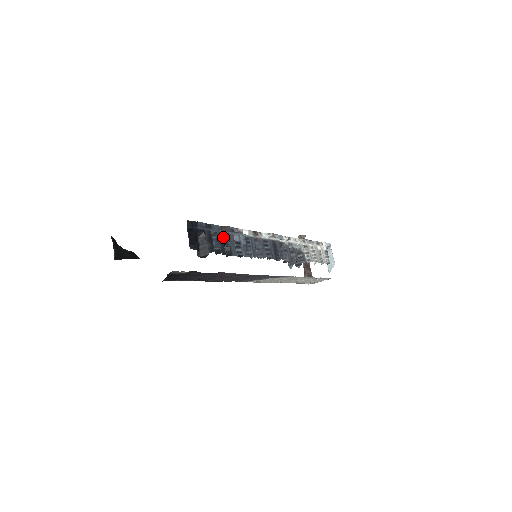
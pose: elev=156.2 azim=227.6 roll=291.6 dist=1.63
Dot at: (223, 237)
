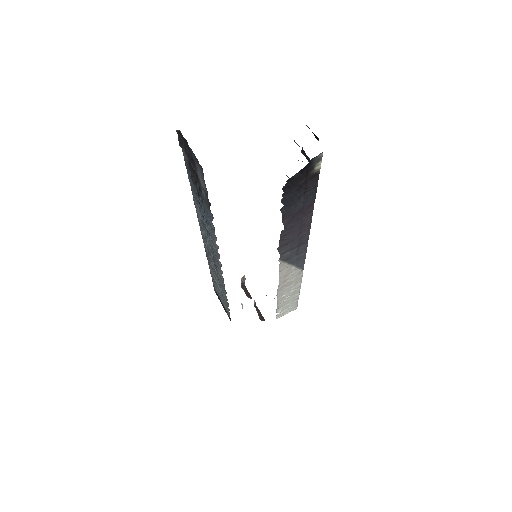
Dot at: occluded
